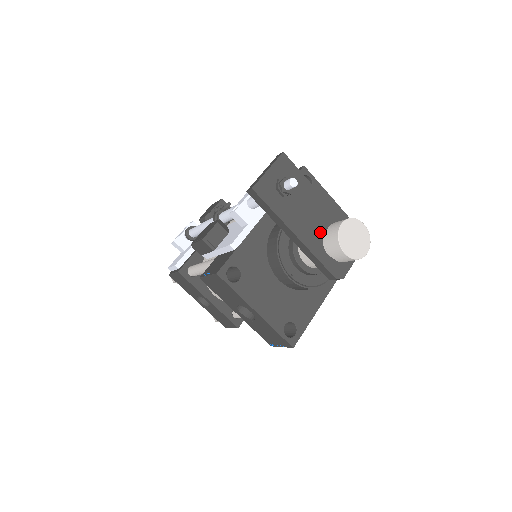
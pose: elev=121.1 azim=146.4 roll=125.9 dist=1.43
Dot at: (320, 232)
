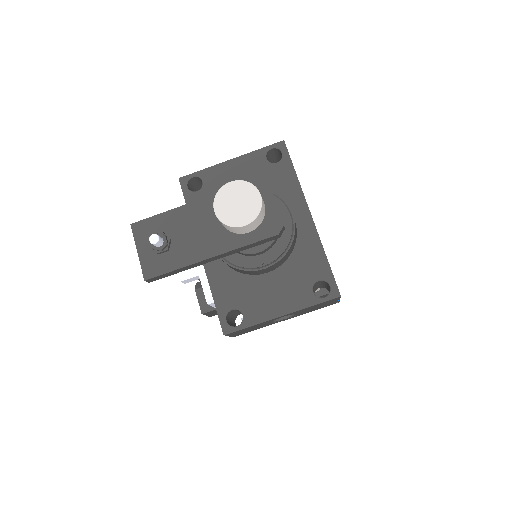
Dot at: (223, 226)
